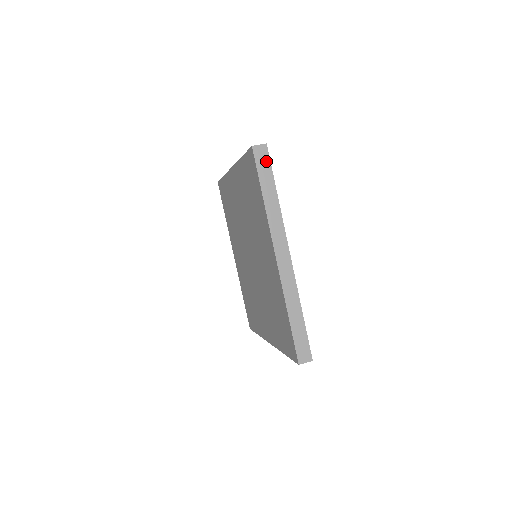
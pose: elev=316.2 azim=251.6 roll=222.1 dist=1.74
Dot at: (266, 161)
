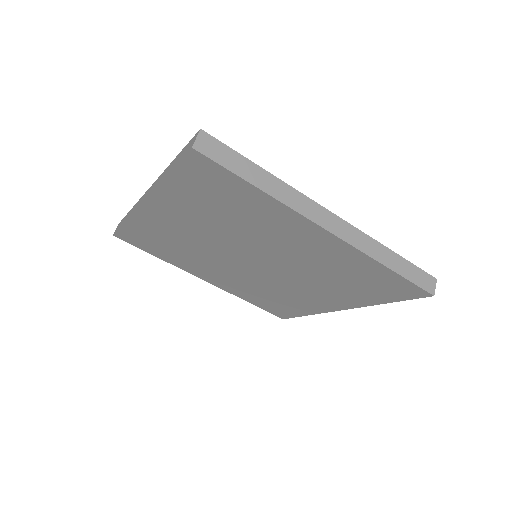
Dot at: (221, 148)
